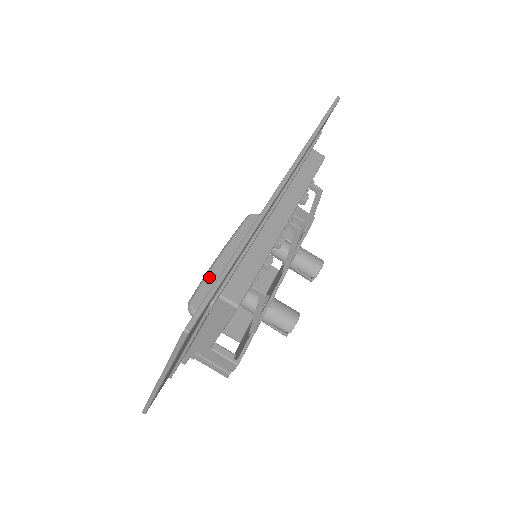
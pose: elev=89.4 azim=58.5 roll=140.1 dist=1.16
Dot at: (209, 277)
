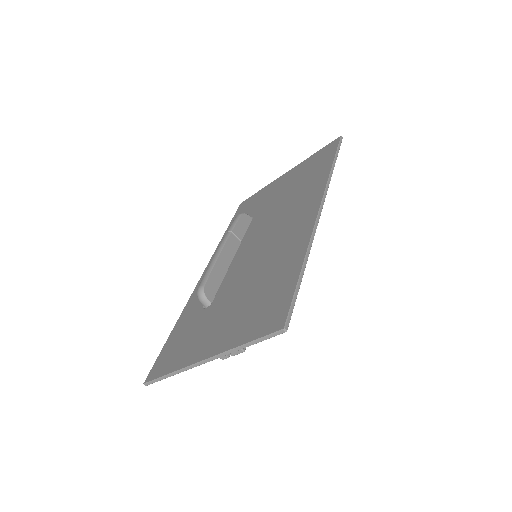
Dot at: (215, 267)
